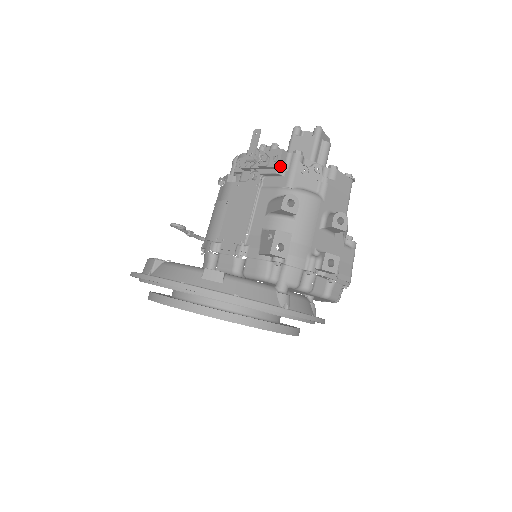
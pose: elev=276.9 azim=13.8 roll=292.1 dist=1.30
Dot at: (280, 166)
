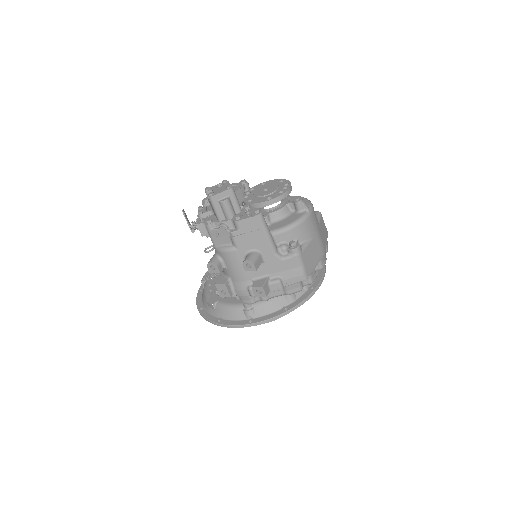
Dot at: (203, 235)
